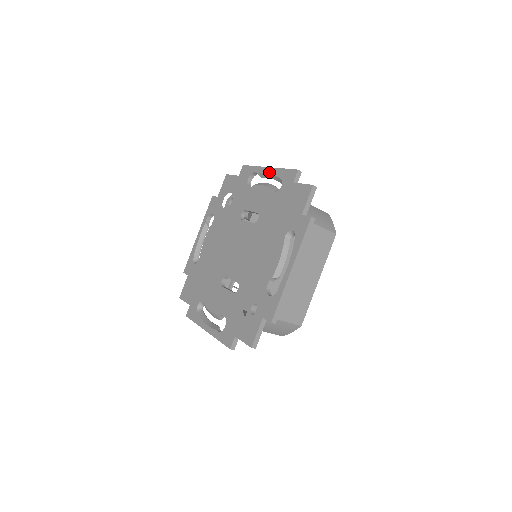
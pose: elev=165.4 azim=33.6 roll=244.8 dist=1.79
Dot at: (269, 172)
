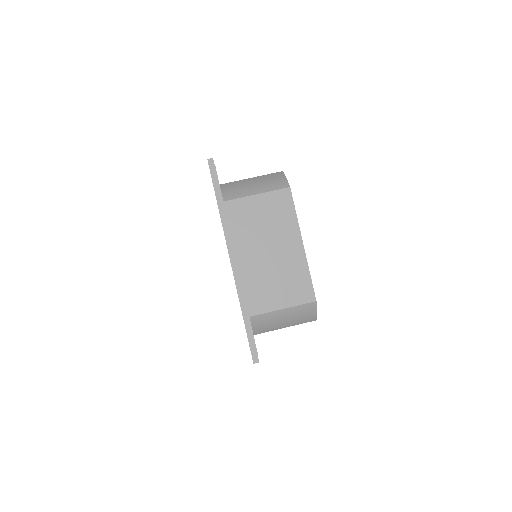
Dot at: occluded
